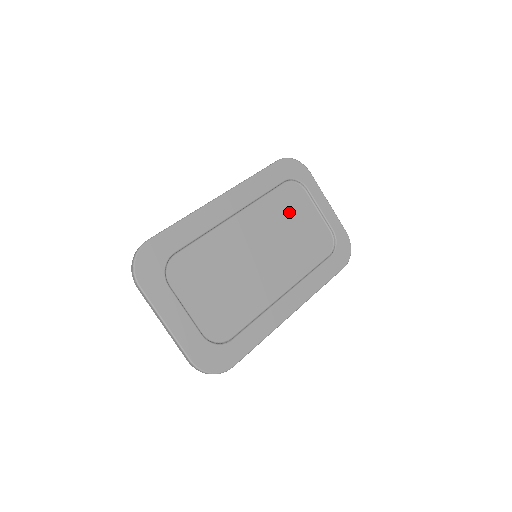
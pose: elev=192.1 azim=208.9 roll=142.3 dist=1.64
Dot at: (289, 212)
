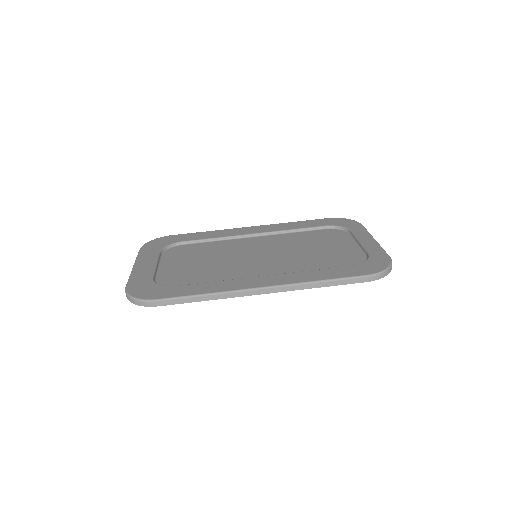
Dot at: (318, 241)
